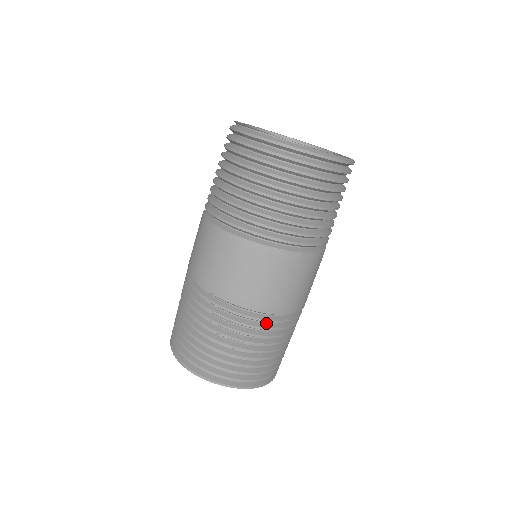
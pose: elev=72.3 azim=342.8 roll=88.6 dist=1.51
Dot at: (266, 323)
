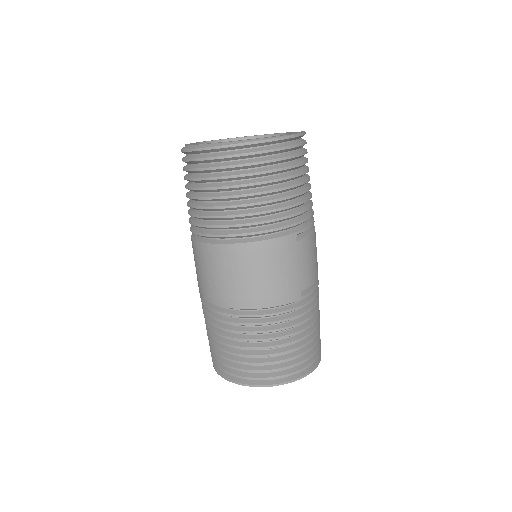
Dot at: (232, 317)
